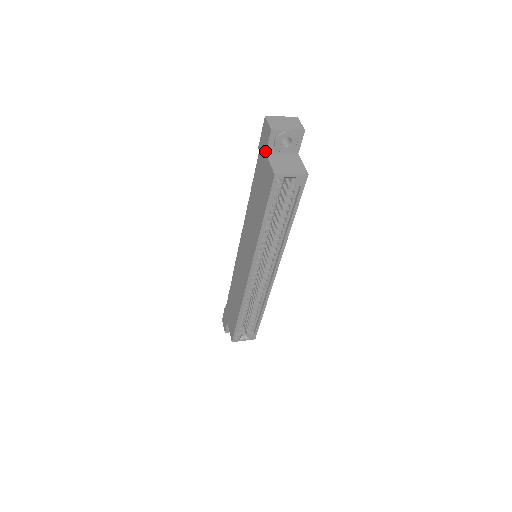
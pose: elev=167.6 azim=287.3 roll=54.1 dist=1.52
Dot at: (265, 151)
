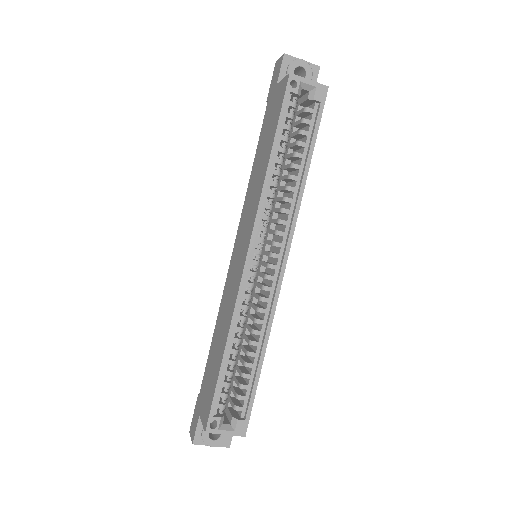
Dot at: (276, 83)
